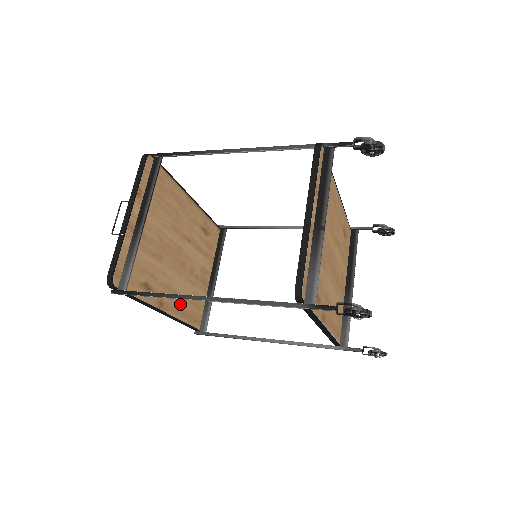
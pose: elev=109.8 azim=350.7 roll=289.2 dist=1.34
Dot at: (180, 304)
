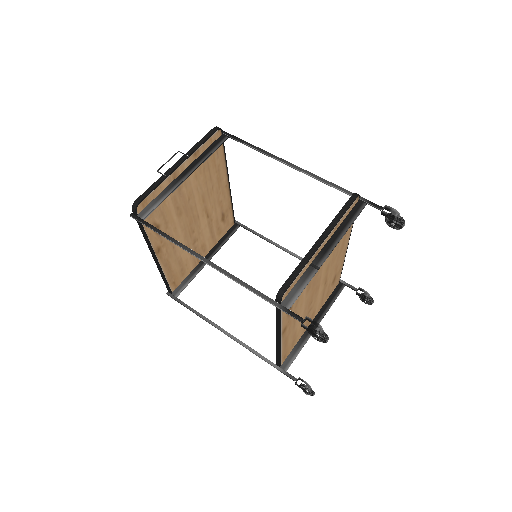
Dot at: (171, 261)
